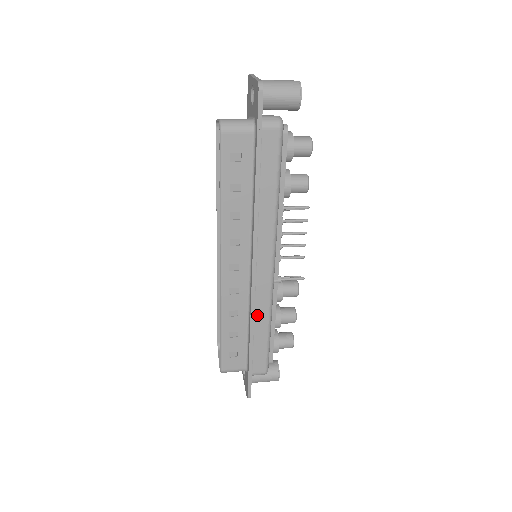
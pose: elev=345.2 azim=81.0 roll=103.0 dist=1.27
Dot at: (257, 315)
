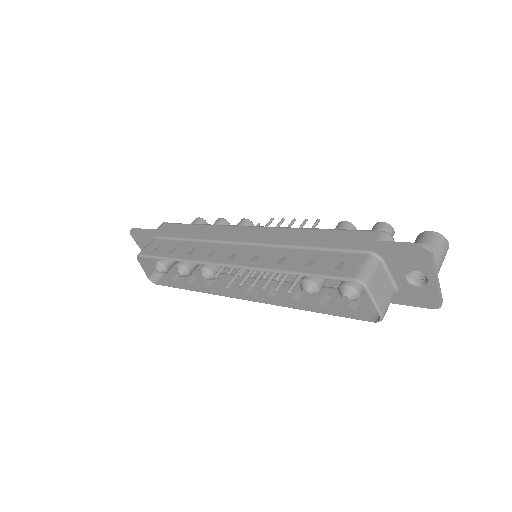
Dot at: occluded
